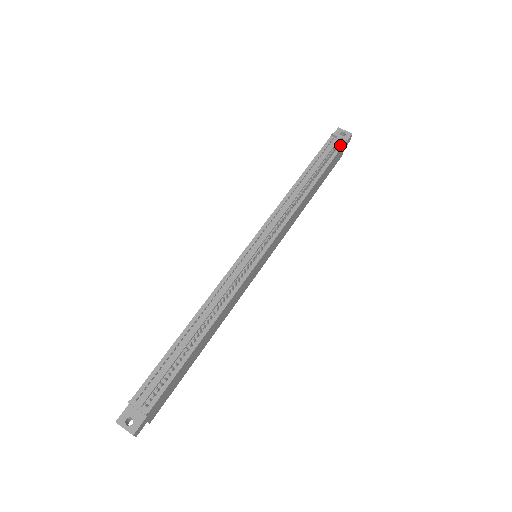
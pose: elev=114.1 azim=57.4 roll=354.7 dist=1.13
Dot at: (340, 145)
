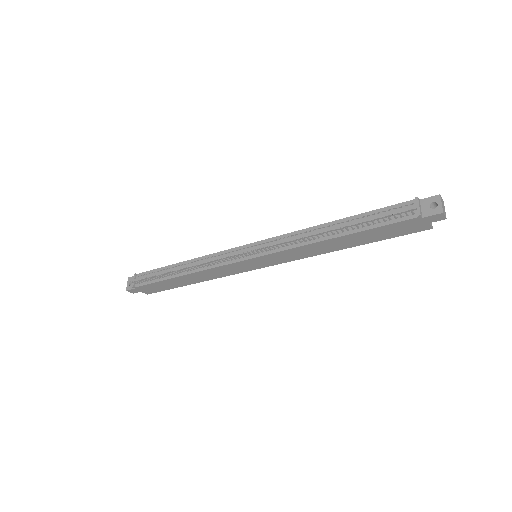
Dot at: (409, 216)
